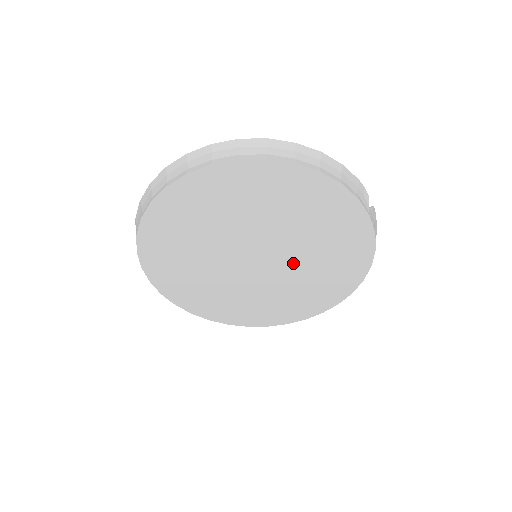
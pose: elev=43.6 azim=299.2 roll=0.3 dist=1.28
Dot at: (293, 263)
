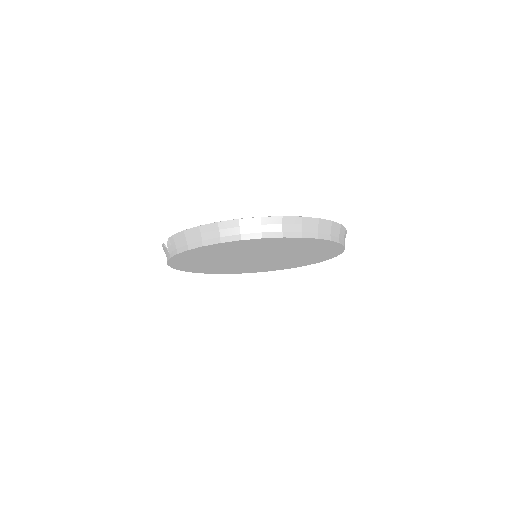
Dot at: (268, 262)
